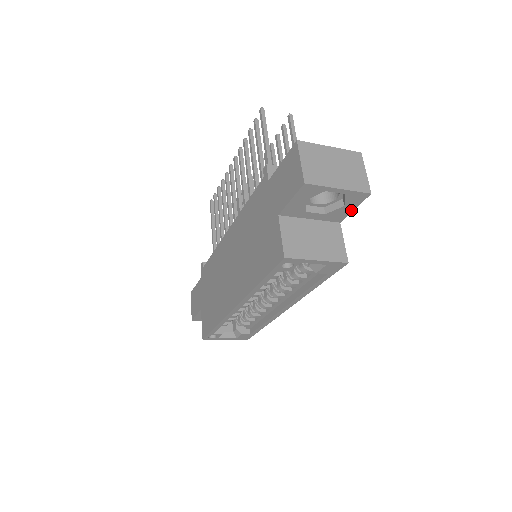
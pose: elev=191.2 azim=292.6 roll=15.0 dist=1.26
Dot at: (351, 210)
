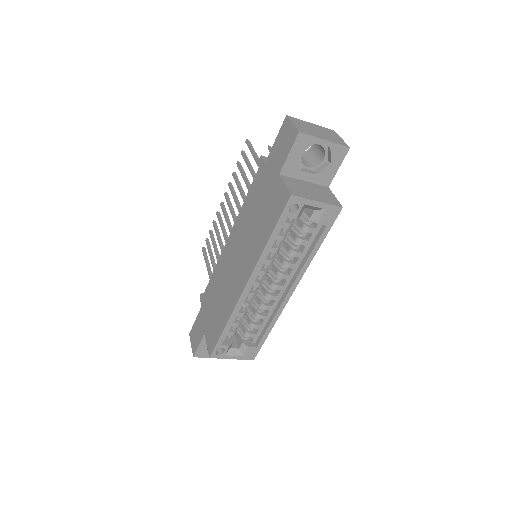
Dot at: (336, 170)
